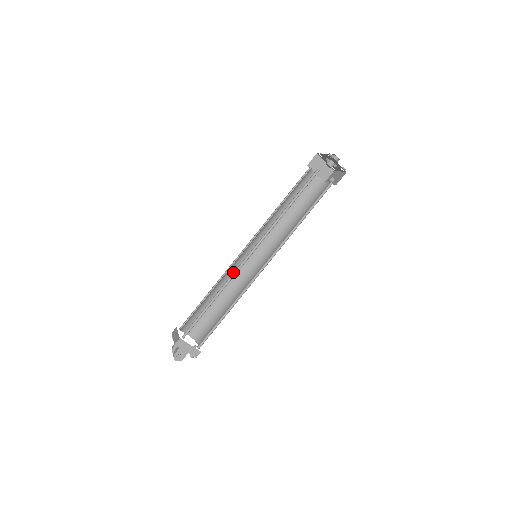
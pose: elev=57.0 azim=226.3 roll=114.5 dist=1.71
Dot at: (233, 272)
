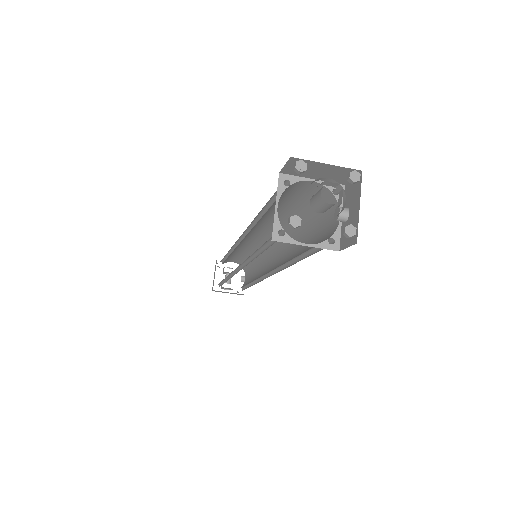
Dot at: (245, 244)
